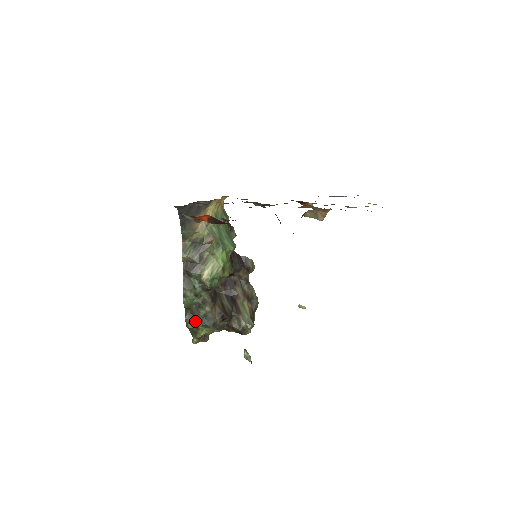
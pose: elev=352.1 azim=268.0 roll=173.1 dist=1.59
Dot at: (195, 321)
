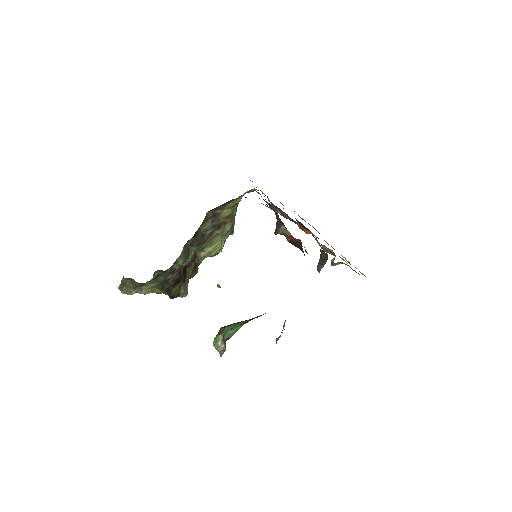
Dot at: (159, 283)
